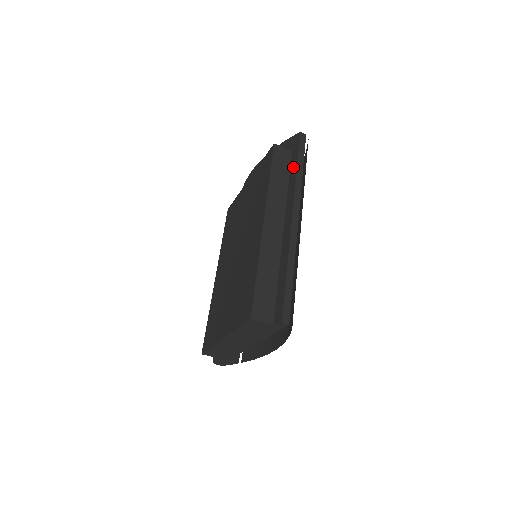
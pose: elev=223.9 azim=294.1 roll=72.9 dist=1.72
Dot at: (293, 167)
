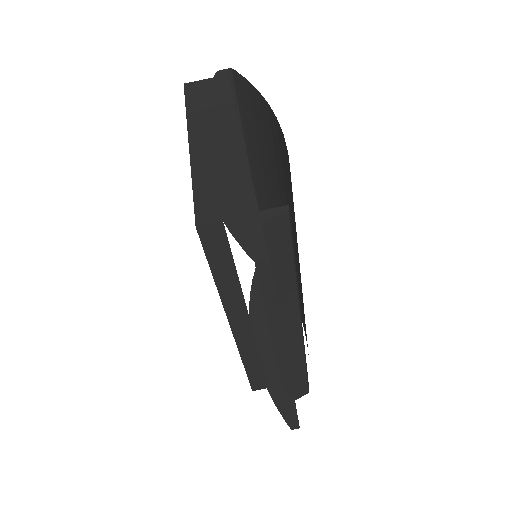
Dot at: occluded
